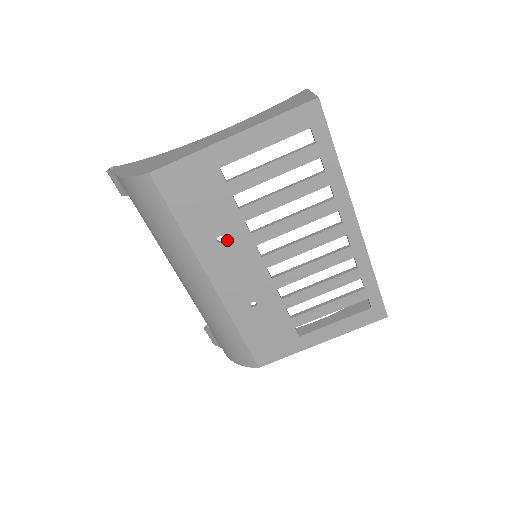
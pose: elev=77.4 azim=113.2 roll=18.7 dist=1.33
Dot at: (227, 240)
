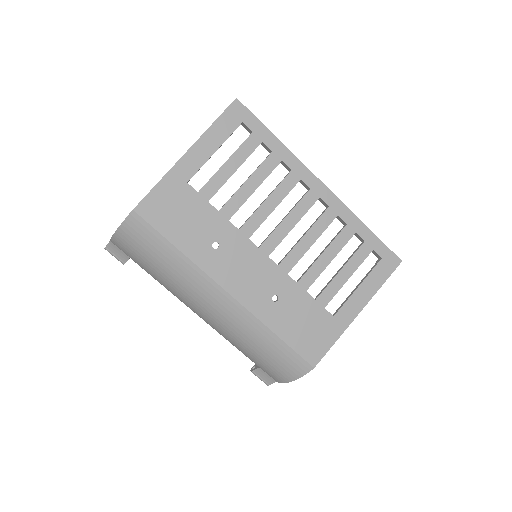
Dot at: (222, 244)
